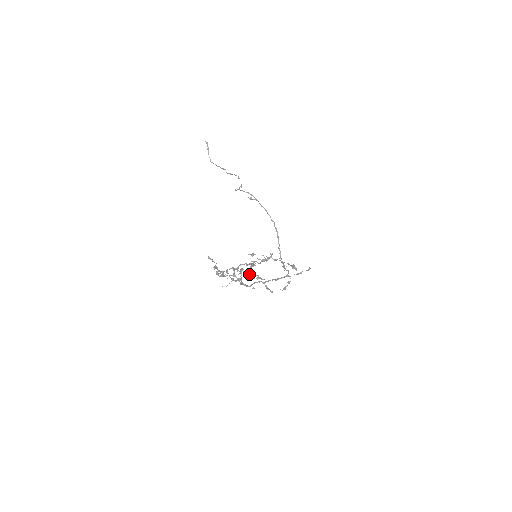
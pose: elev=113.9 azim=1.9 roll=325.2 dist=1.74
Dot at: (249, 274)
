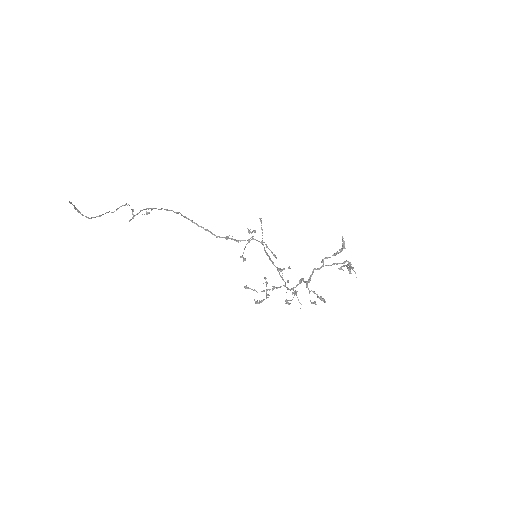
Dot at: (355, 272)
